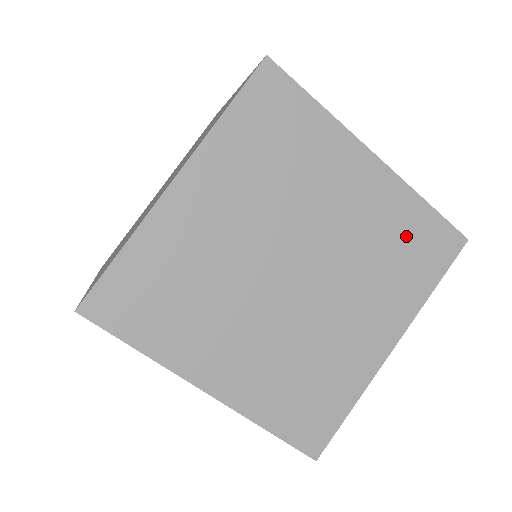
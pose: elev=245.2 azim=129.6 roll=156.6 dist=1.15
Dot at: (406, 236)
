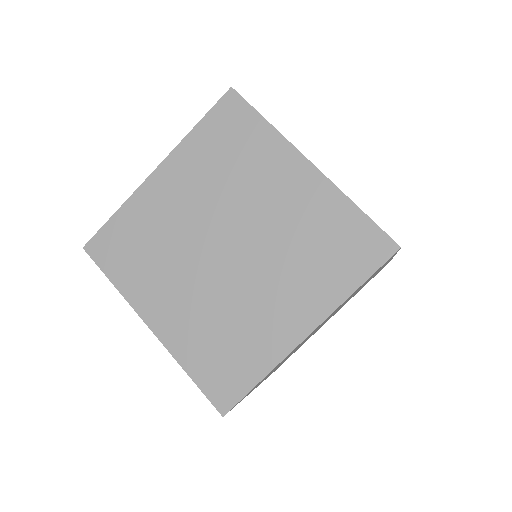
Dot at: (333, 234)
